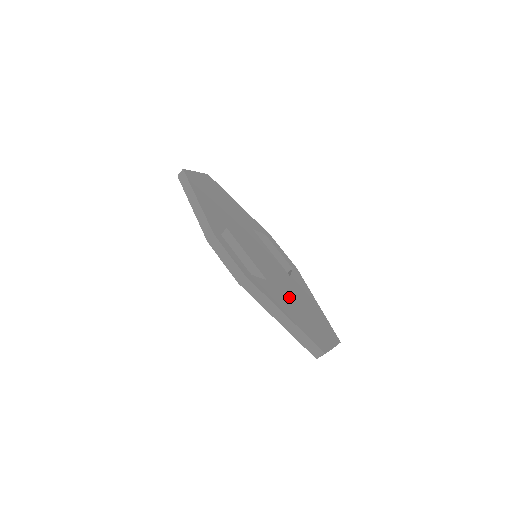
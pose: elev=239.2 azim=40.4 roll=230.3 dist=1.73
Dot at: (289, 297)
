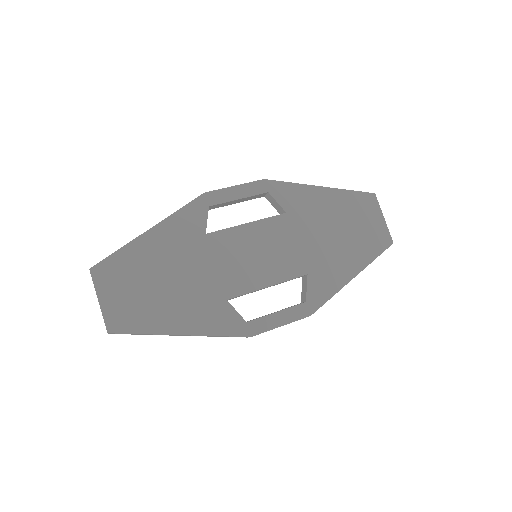
Dot at: (325, 247)
